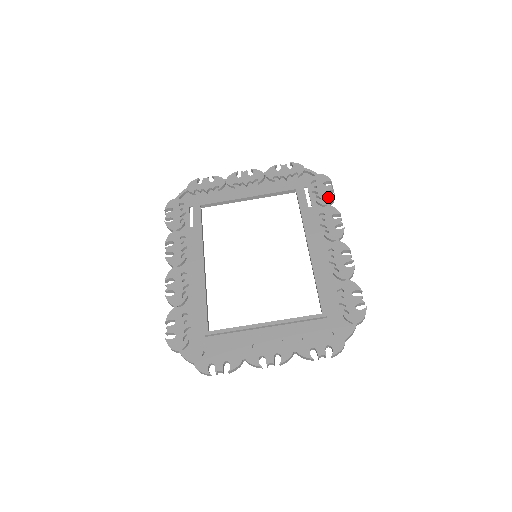
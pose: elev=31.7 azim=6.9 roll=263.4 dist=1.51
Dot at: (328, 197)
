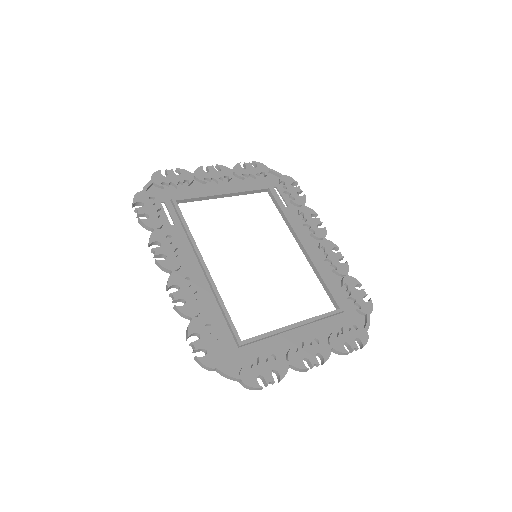
Dot at: (301, 198)
